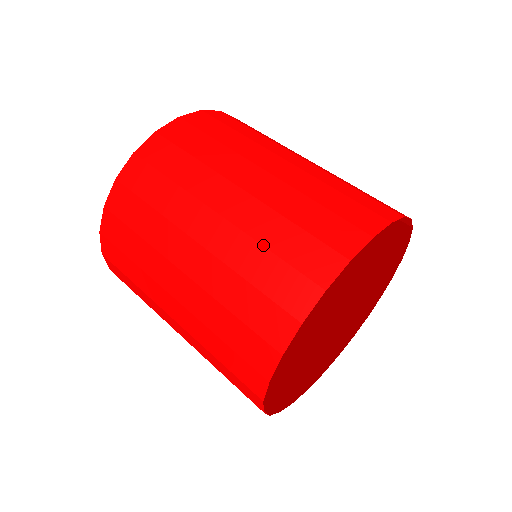
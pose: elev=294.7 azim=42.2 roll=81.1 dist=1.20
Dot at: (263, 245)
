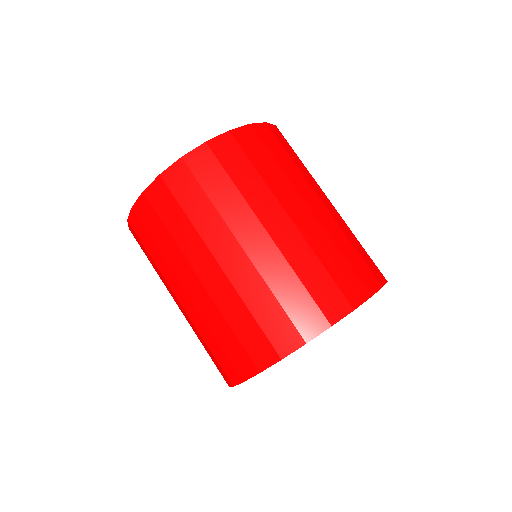
Dot at: (247, 306)
